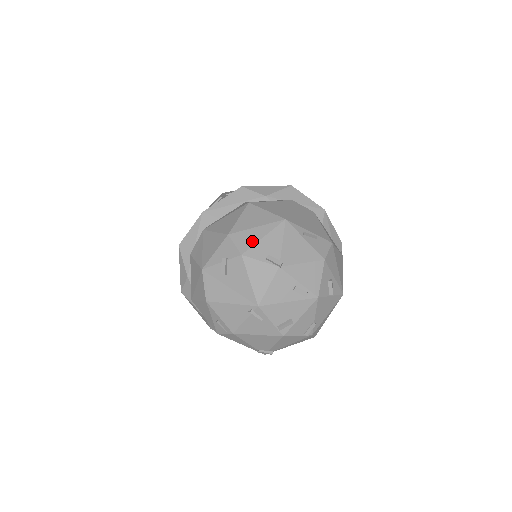
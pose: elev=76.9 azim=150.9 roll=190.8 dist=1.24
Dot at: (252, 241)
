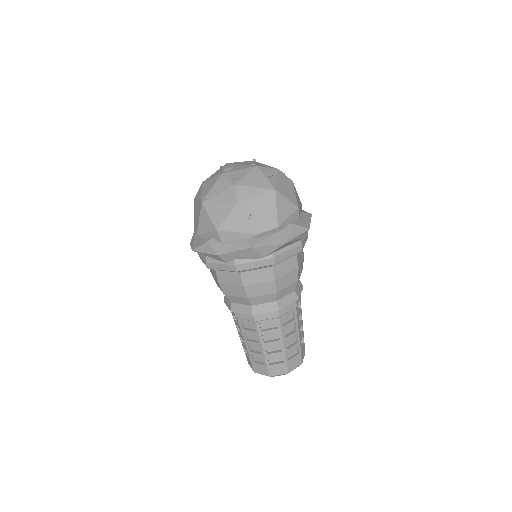
Dot at: occluded
